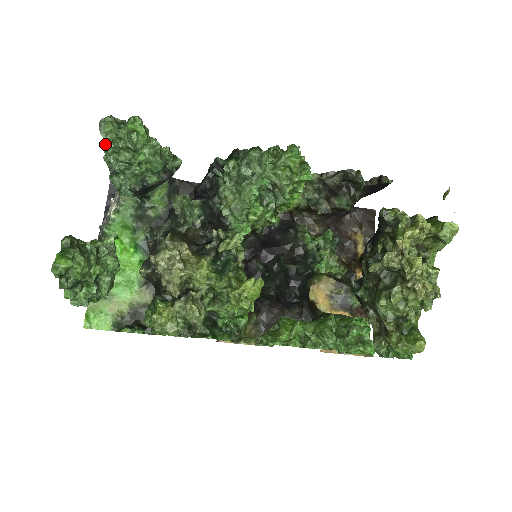
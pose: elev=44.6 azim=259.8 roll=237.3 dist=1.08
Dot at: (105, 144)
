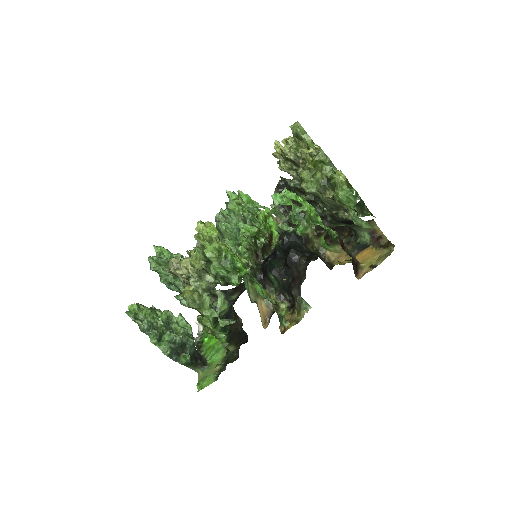
Dot at: (161, 278)
